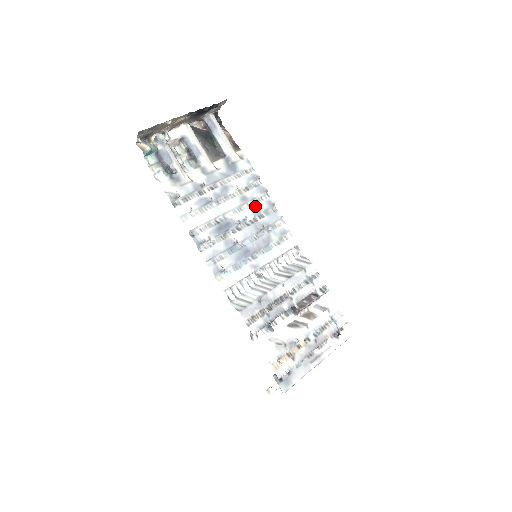
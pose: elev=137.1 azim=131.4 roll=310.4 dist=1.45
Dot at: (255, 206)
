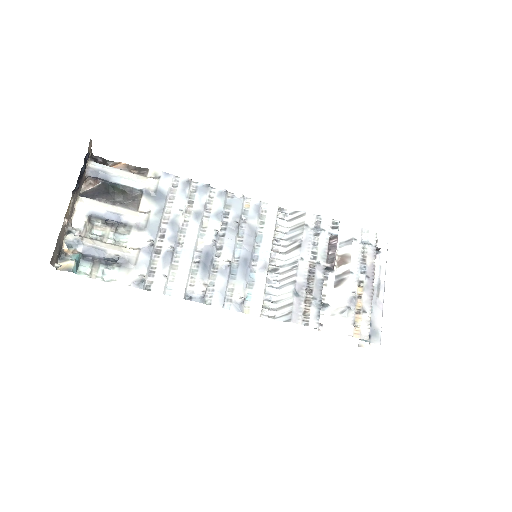
Dot at: (212, 211)
